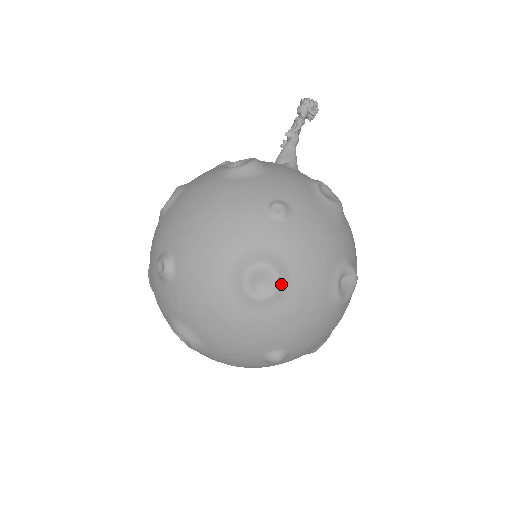
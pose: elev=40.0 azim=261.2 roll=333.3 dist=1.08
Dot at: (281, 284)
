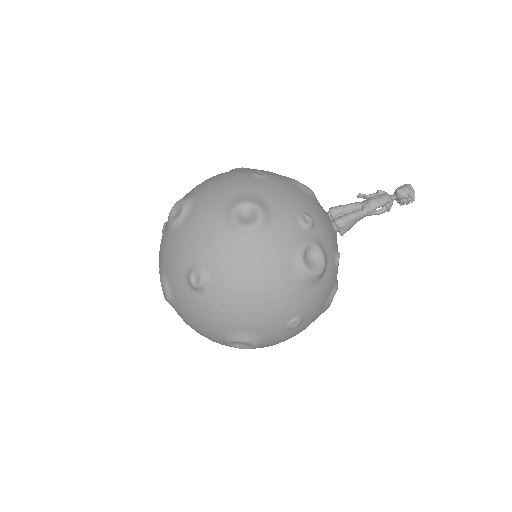
Dot at: occluded
